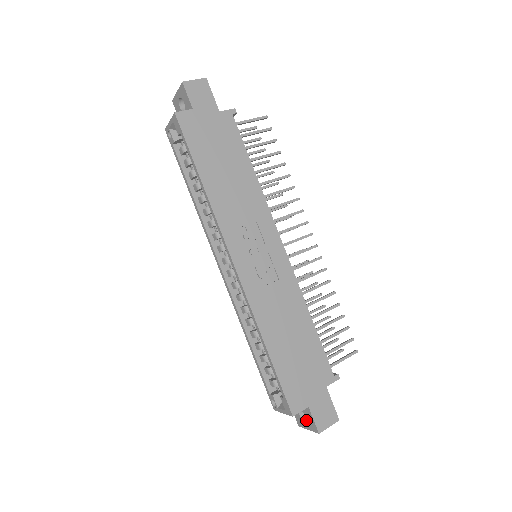
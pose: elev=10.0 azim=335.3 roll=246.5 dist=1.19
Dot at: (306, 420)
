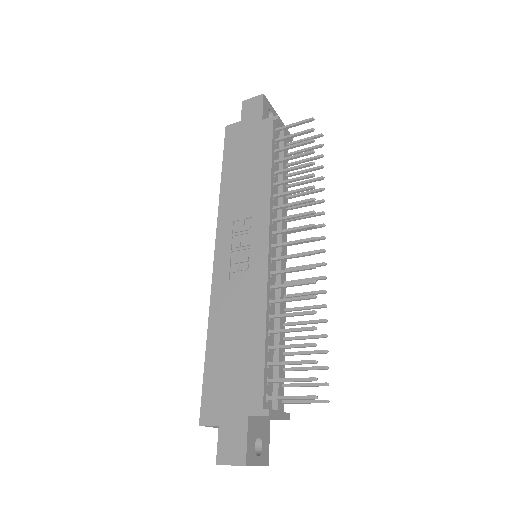
Dot at: occluded
